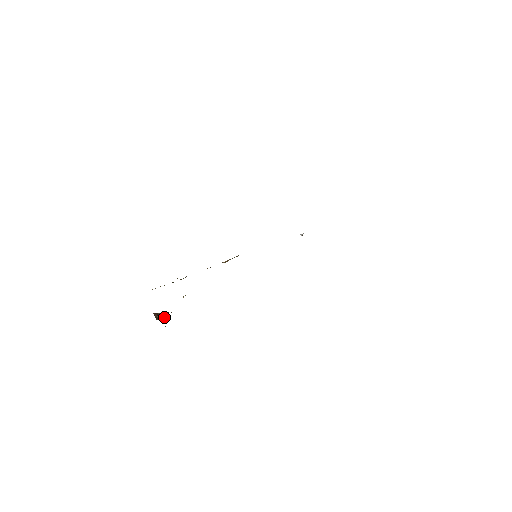
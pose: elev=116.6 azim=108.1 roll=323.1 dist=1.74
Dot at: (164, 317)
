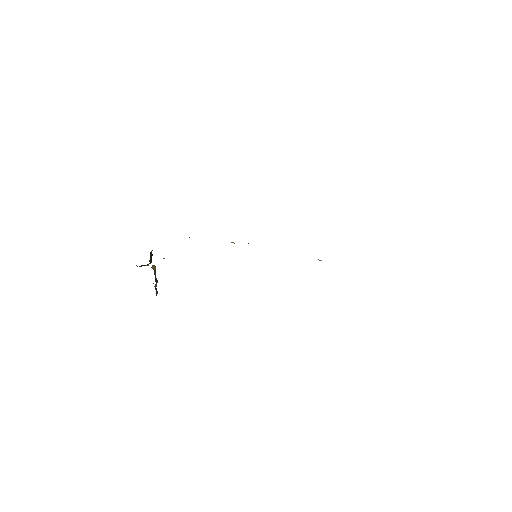
Dot at: occluded
